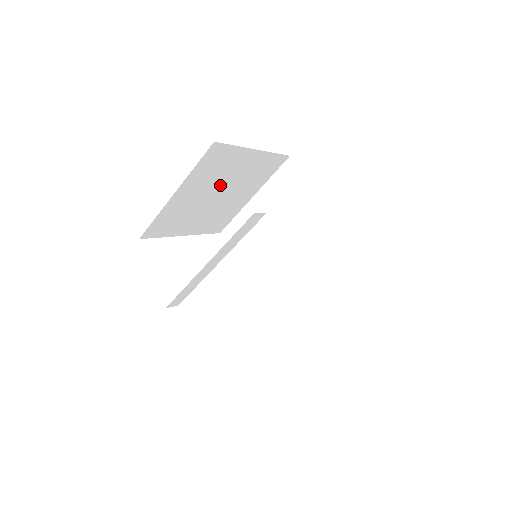
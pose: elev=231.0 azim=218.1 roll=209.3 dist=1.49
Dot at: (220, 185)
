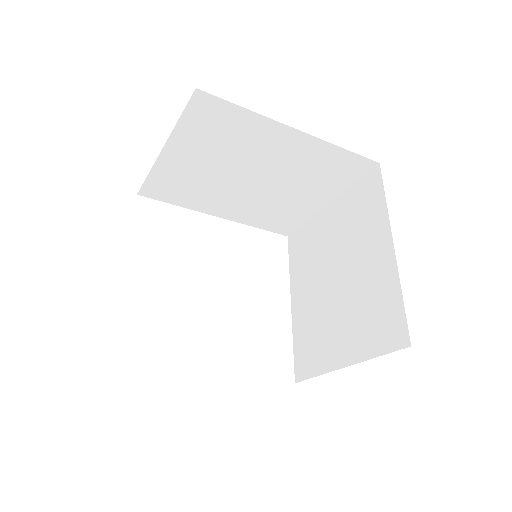
Dot at: occluded
